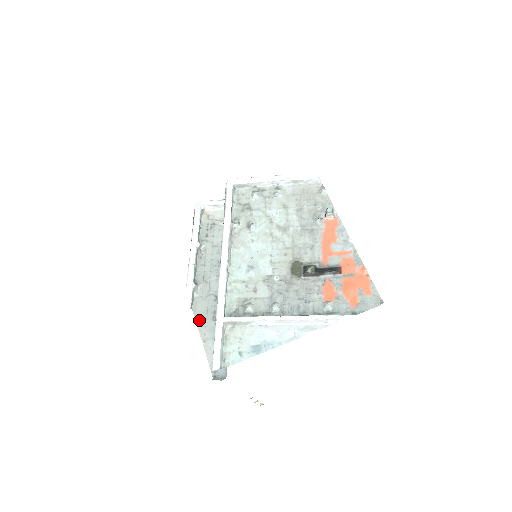
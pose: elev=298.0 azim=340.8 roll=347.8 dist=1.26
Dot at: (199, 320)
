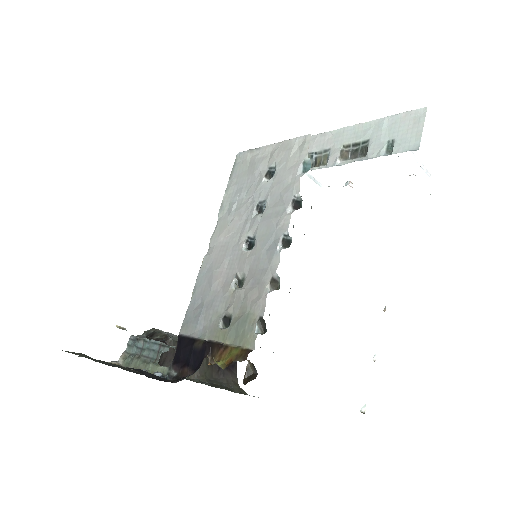
Dot at: occluded
